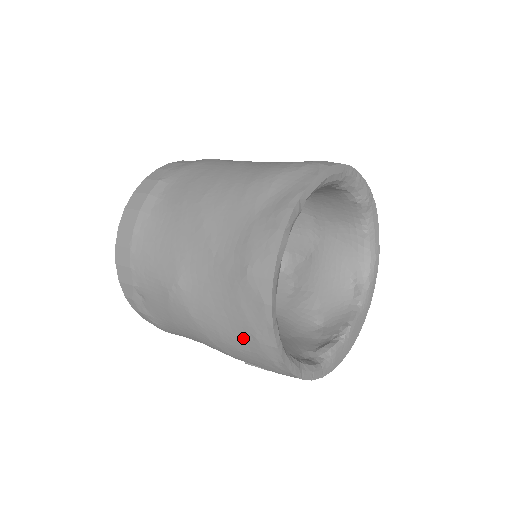
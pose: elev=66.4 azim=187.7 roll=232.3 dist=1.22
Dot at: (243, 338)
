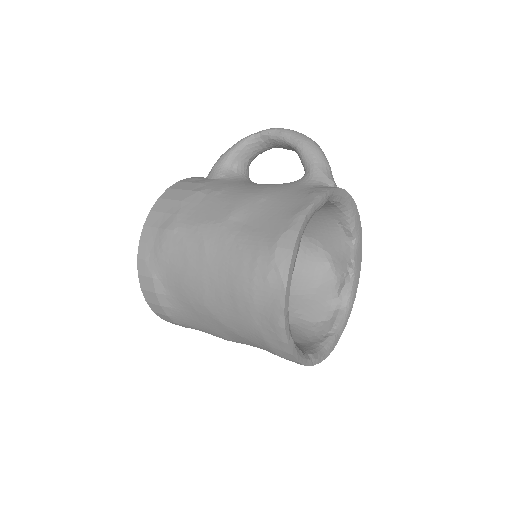
Dot at: occluded
